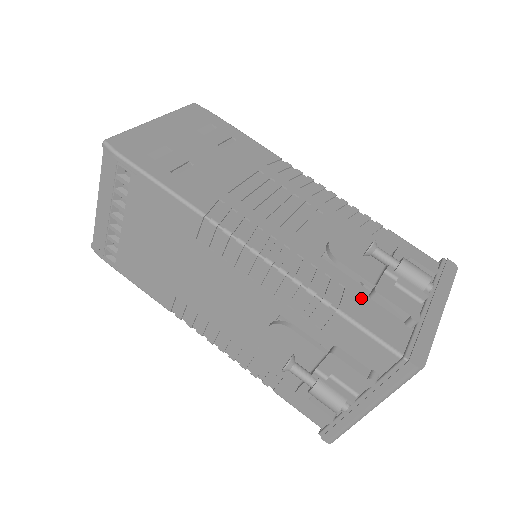
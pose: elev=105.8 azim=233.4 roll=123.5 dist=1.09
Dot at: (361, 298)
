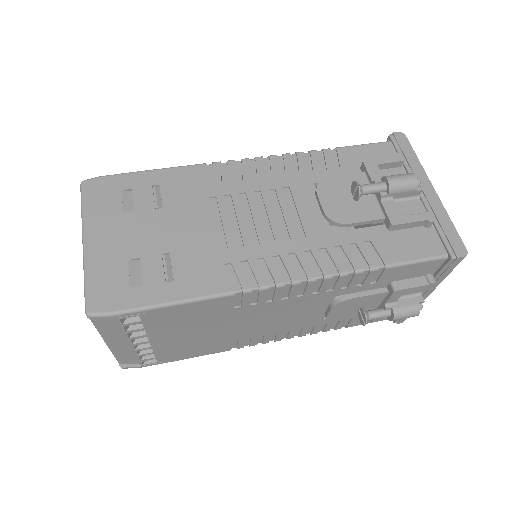
Dot at: (386, 238)
